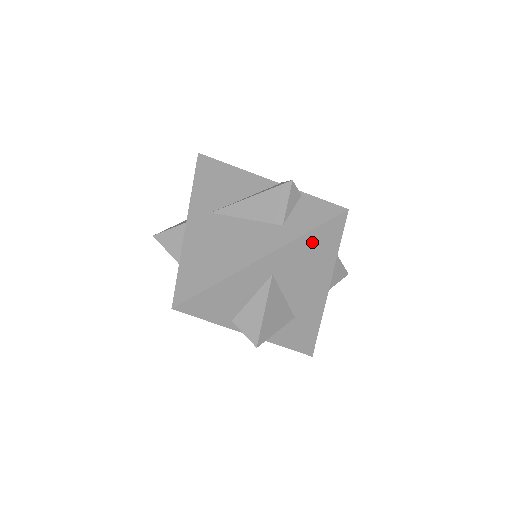
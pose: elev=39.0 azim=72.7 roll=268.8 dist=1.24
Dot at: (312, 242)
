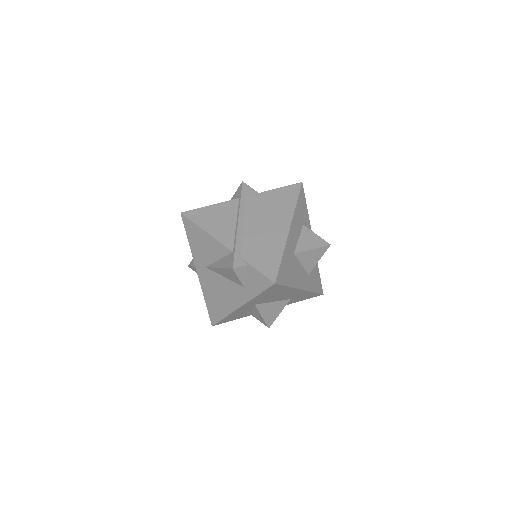
Dot at: (265, 294)
